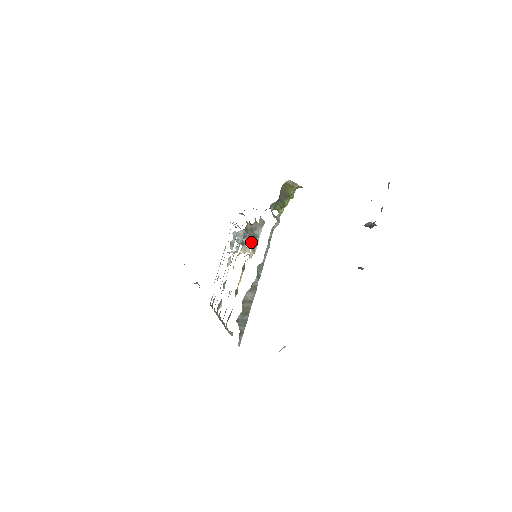
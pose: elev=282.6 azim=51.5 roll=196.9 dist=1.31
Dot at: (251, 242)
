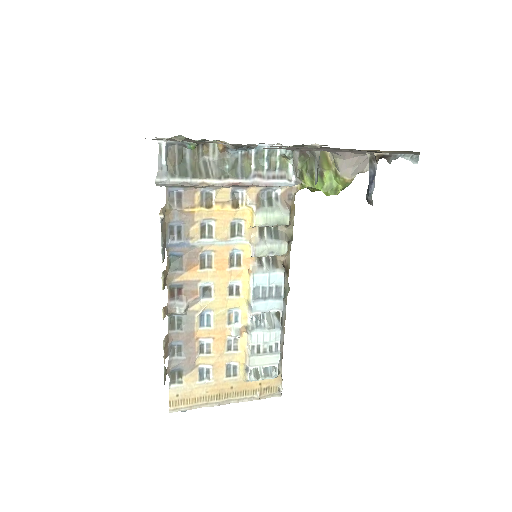
Dot at: (265, 244)
